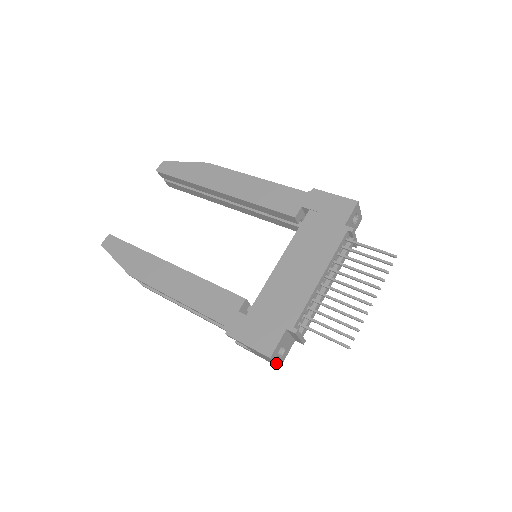
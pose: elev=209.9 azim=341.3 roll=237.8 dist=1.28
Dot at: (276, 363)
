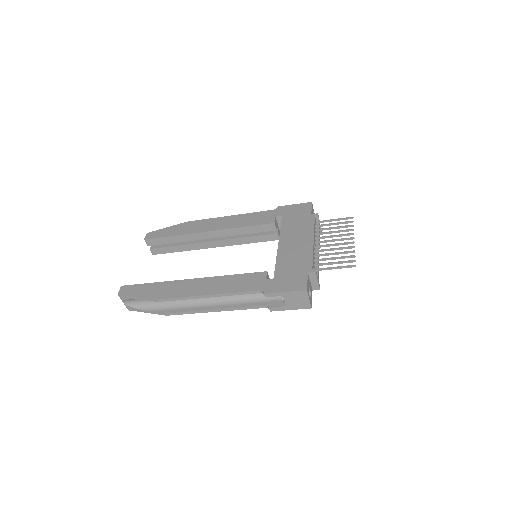
Dot at: (309, 300)
